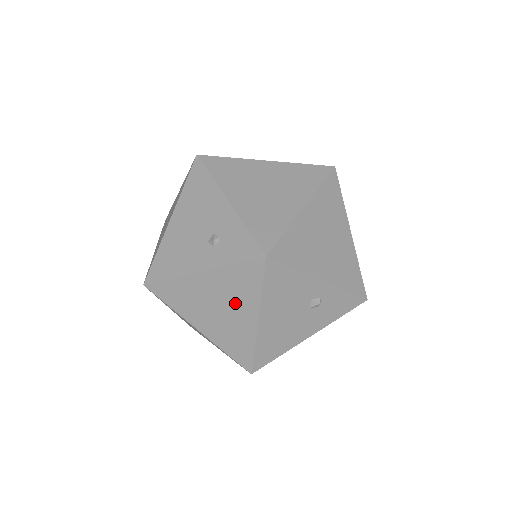
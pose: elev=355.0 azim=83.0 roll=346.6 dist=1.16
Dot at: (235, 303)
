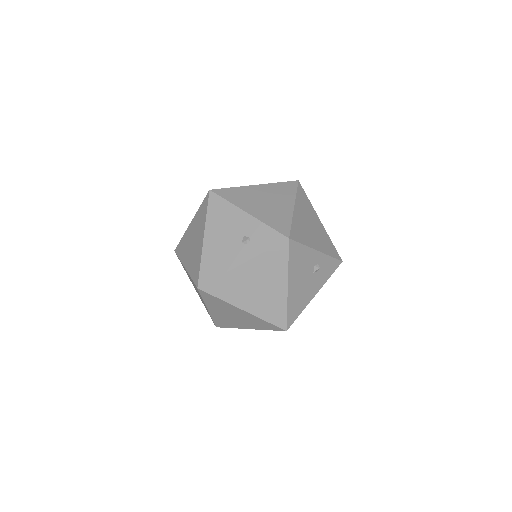
Dot at: (270, 279)
